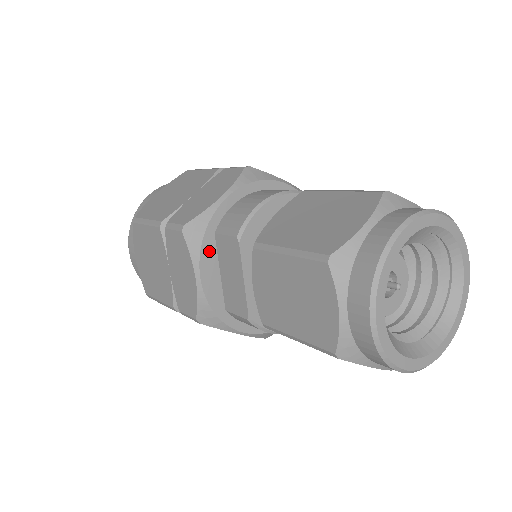
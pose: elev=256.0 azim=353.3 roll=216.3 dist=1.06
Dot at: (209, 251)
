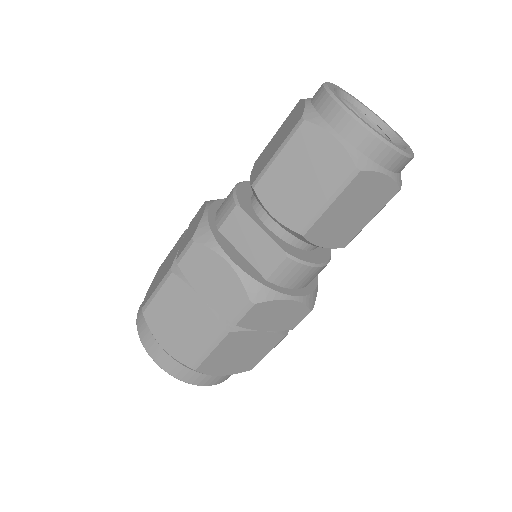
Dot at: (223, 241)
